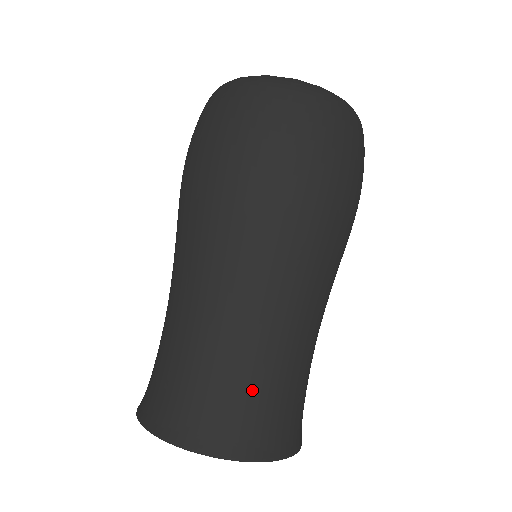
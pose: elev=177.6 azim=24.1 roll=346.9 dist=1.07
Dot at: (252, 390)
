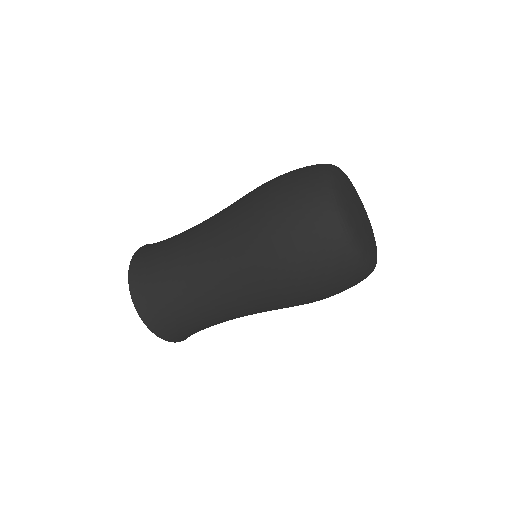
Dot at: (162, 277)
